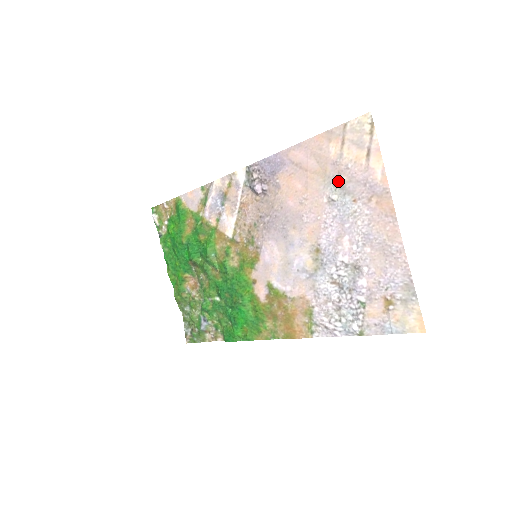
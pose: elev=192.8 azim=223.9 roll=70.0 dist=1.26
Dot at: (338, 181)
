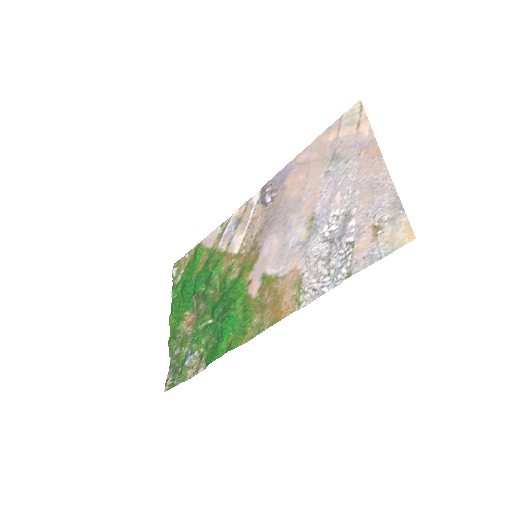
Dot at: (334, 156)
